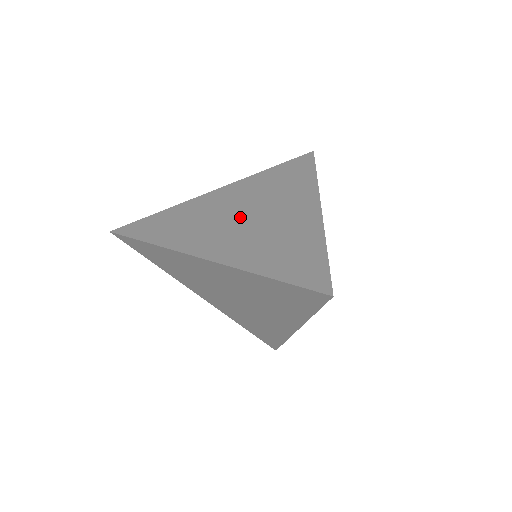
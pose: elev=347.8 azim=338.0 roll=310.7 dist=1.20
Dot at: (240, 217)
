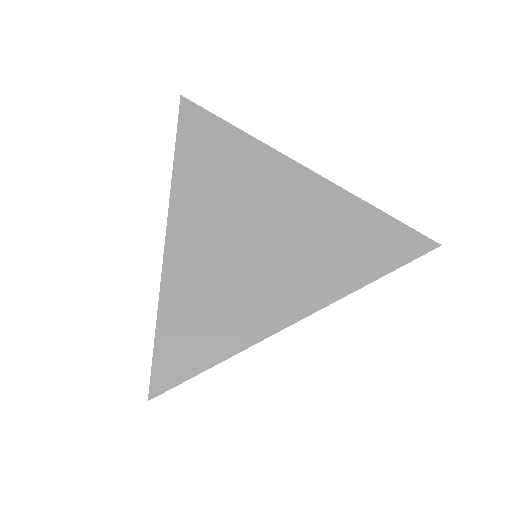
Dot at: (253, 229)
